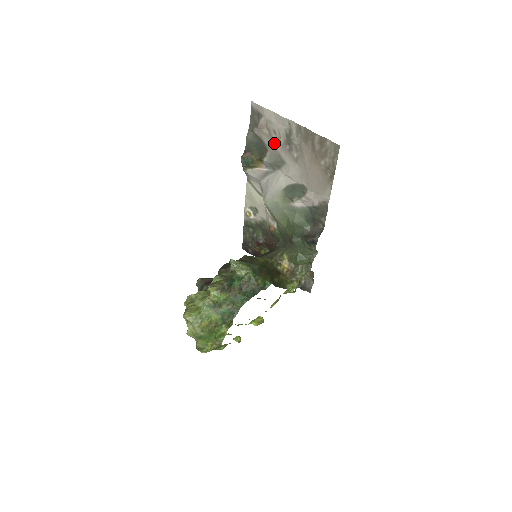
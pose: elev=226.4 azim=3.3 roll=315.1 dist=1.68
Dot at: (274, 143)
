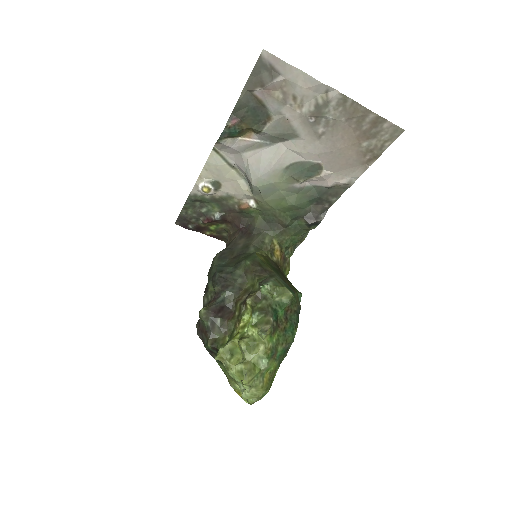
Dot at: (288, 111)
